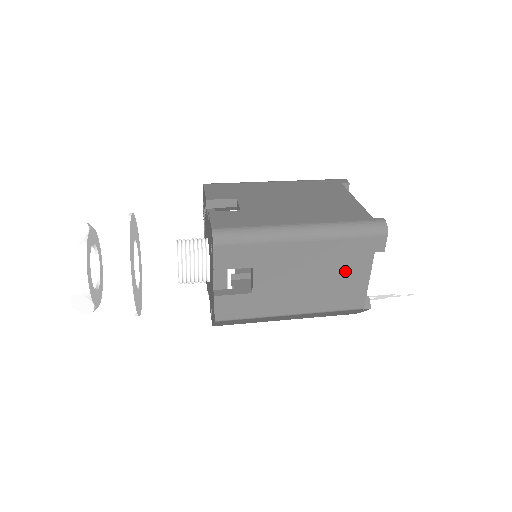
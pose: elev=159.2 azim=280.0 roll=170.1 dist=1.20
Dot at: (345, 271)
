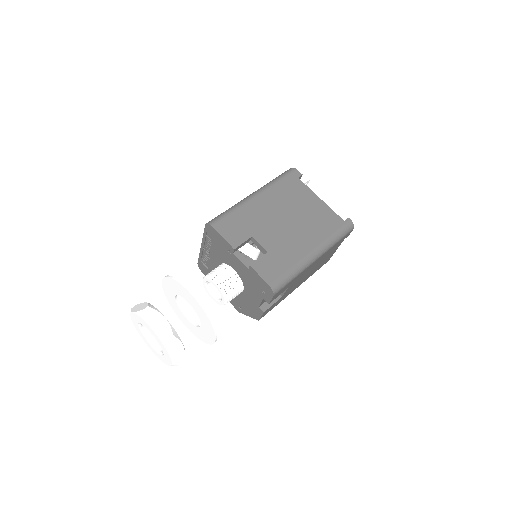
Dot at: occluded
